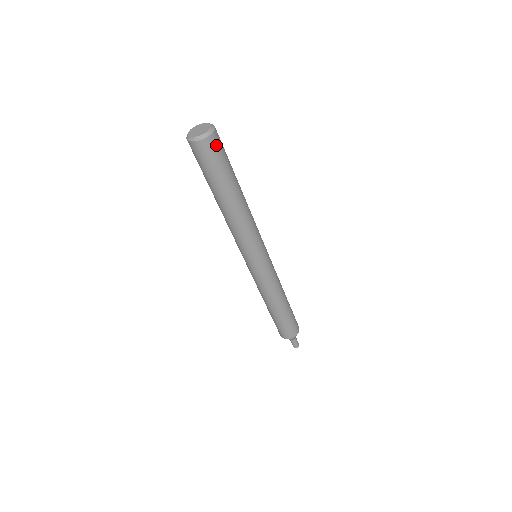
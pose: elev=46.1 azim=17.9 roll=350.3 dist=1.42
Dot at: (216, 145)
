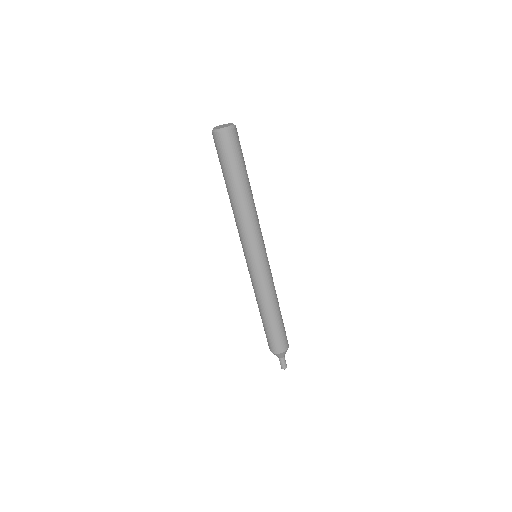
Dot at: (238, 136)
